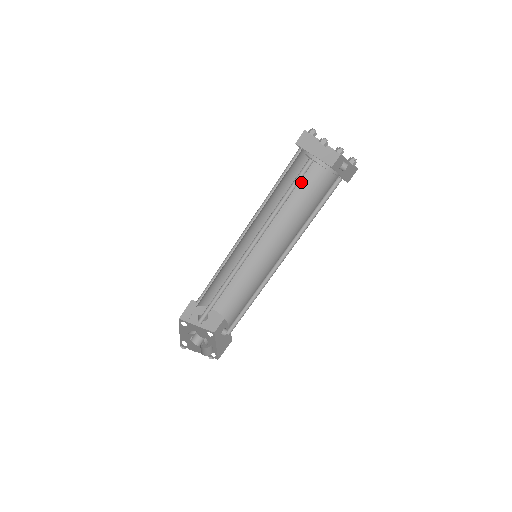
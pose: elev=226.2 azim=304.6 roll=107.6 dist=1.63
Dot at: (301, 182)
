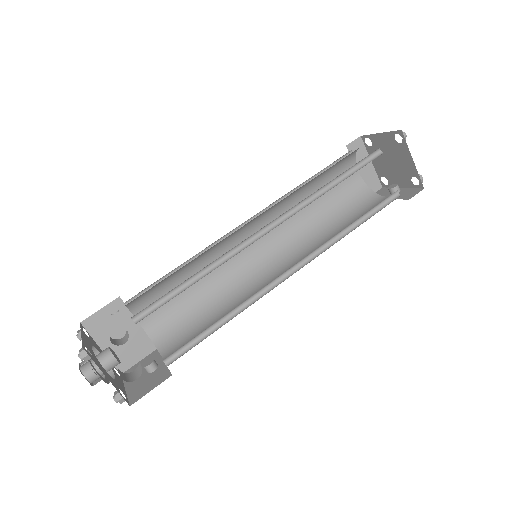
Dot at: (334, 195)
